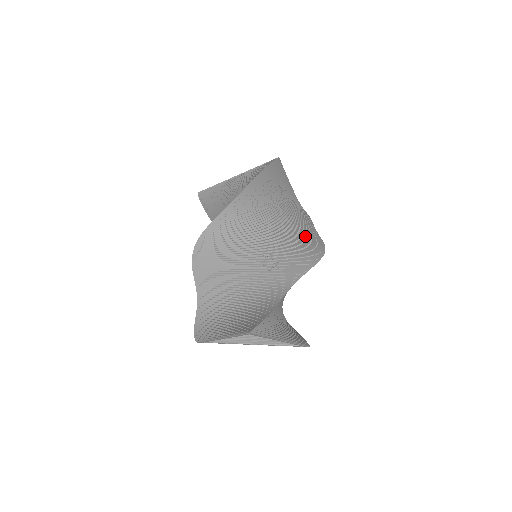
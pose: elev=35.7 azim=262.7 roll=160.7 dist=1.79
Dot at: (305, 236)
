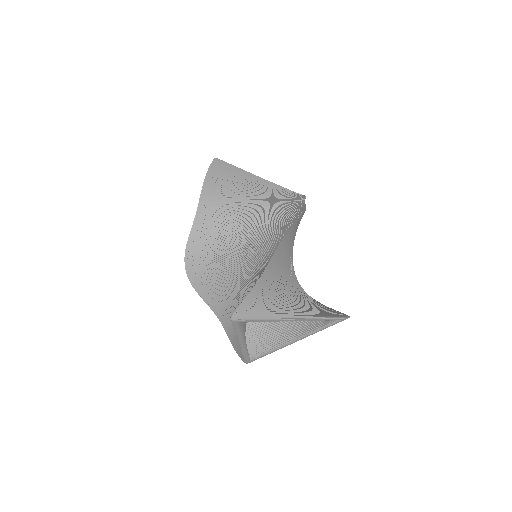
Dot at: (286, 212)
